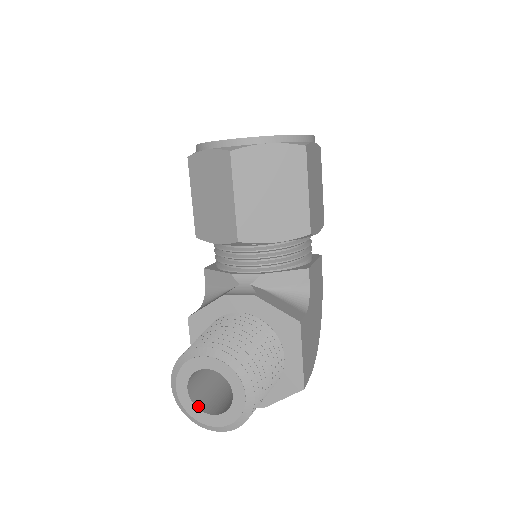
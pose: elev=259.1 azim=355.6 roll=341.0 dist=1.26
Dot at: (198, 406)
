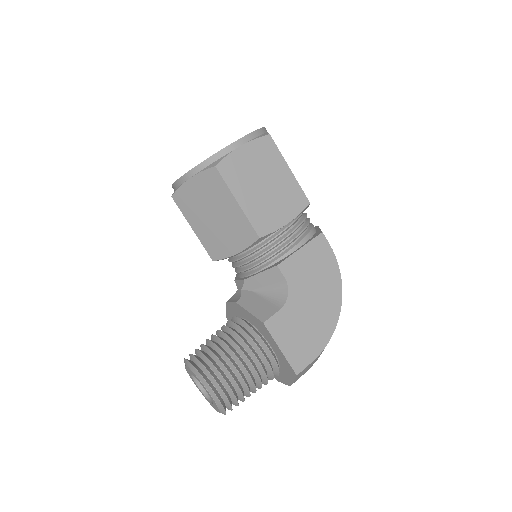
Dot at: (207, 396)
